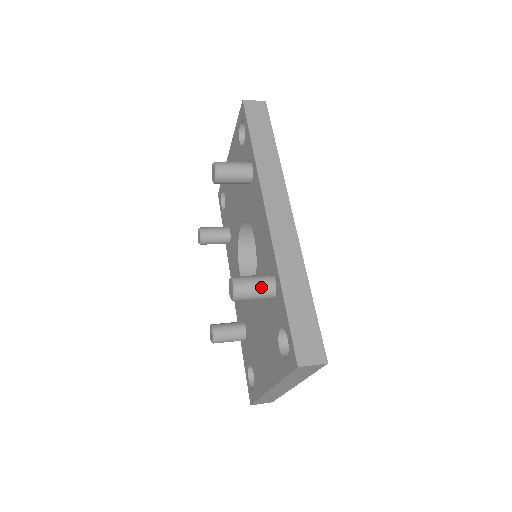
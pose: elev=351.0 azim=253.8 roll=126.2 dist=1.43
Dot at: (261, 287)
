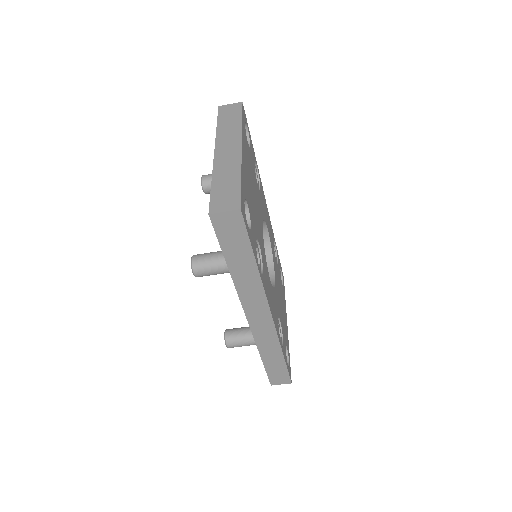
Dot at: occluded
